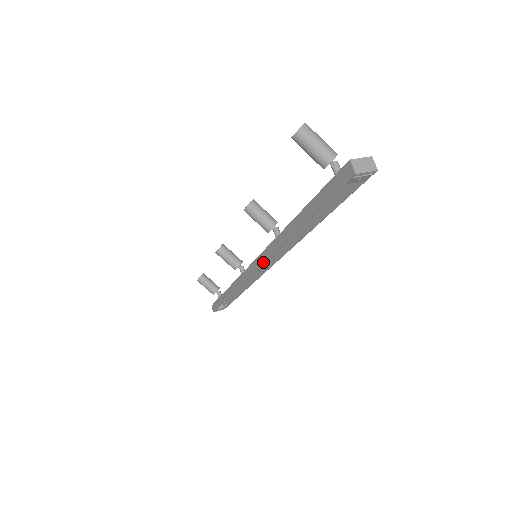
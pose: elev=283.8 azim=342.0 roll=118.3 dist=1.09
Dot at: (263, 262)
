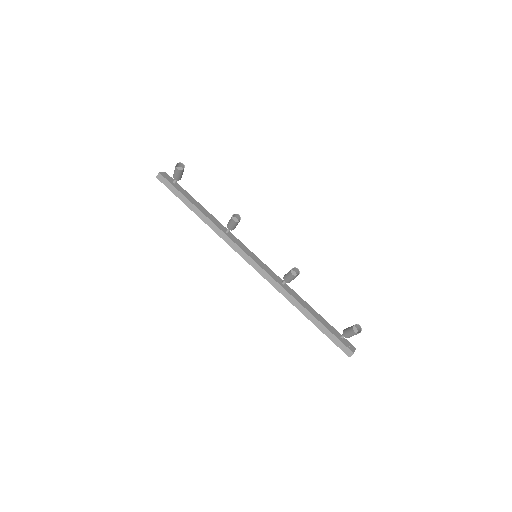
Dot at: (262, 275)
